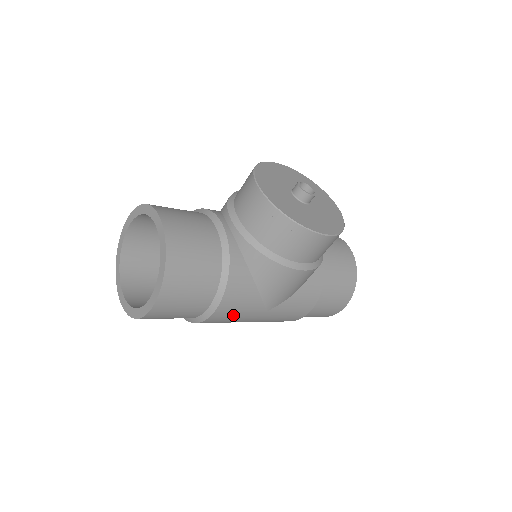
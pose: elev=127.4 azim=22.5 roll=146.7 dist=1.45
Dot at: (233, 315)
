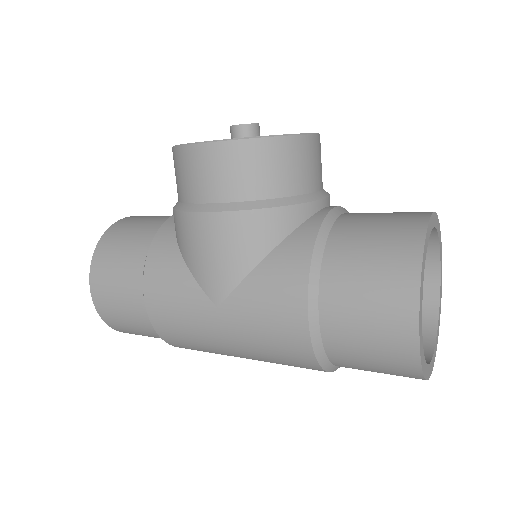
Dot at: (174, 312)
